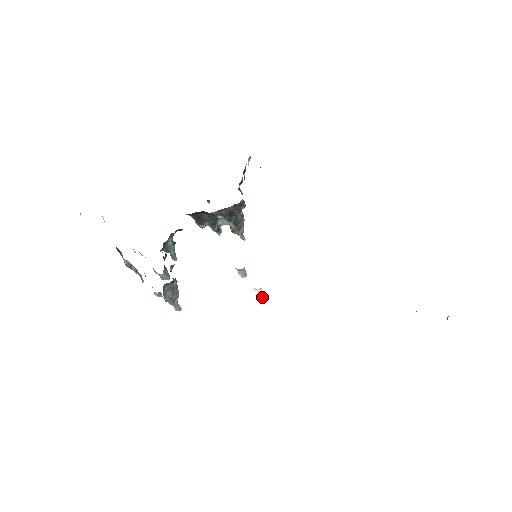
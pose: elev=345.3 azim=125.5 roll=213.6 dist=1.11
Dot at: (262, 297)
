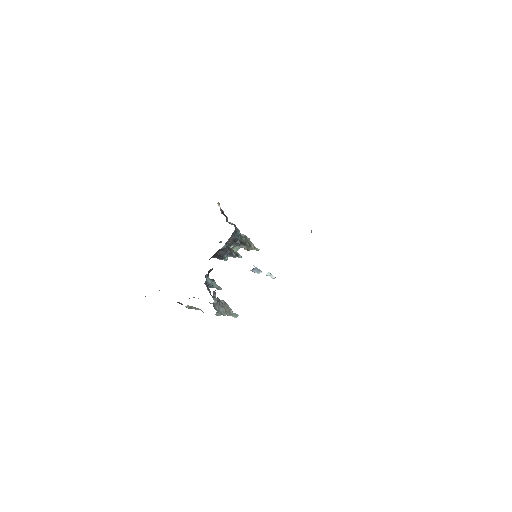
Dot at: (273, 277)
